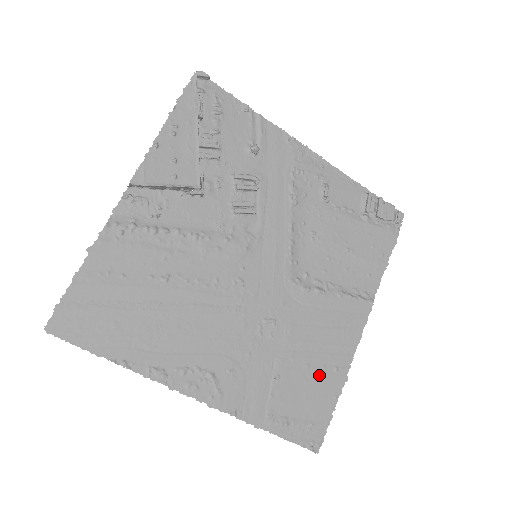
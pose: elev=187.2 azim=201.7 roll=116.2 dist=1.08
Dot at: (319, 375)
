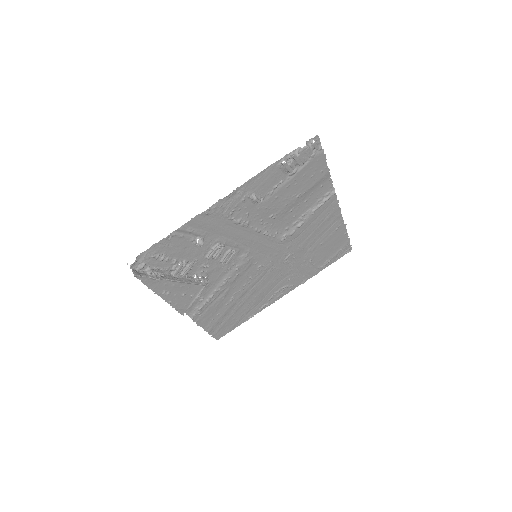
Dot at: (330, 239)
